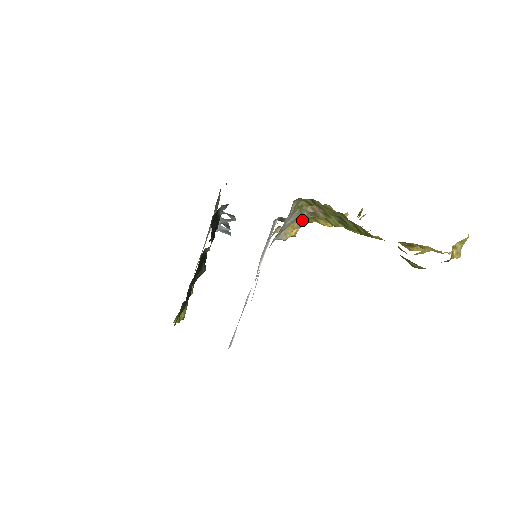
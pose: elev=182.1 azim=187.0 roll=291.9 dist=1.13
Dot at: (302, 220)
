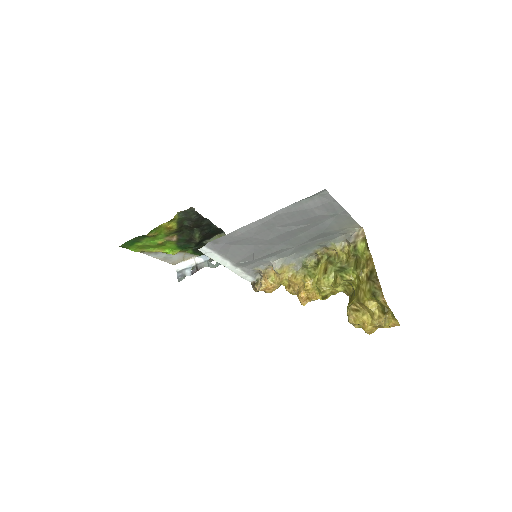
Dot at: (291, 276)
